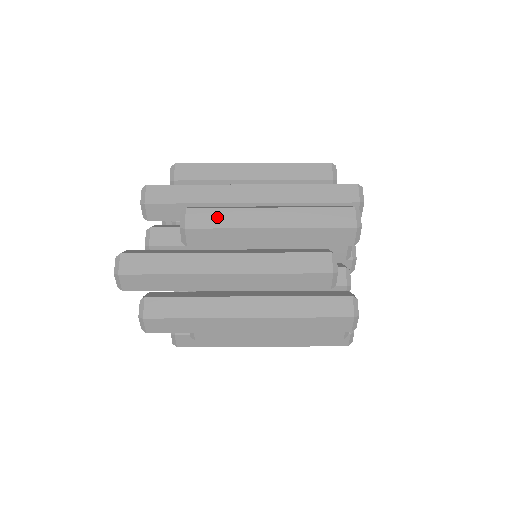
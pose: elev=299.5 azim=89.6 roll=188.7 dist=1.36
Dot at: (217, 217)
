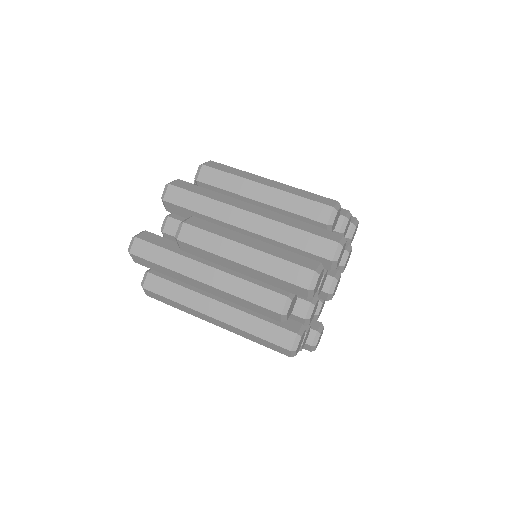
Dot at: (203, 239)
